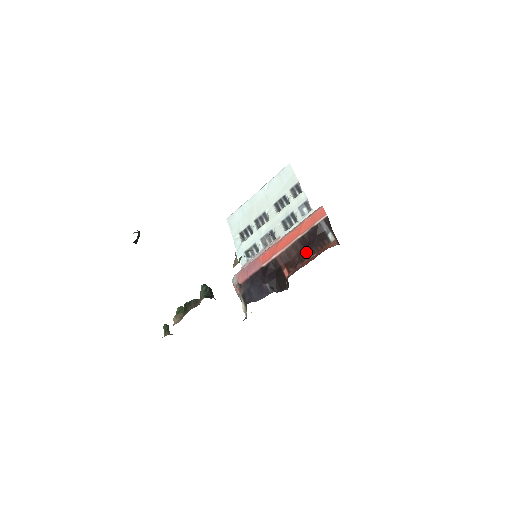
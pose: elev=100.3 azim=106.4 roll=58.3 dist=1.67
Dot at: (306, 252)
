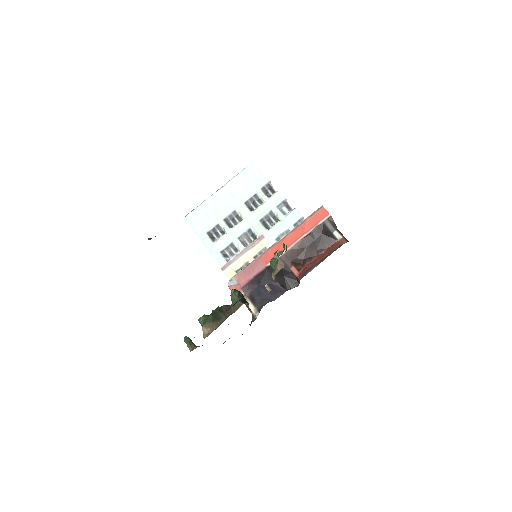
Dot at: (313, 250)
